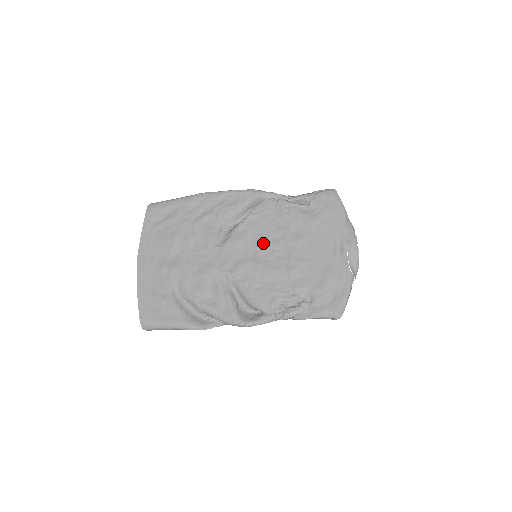
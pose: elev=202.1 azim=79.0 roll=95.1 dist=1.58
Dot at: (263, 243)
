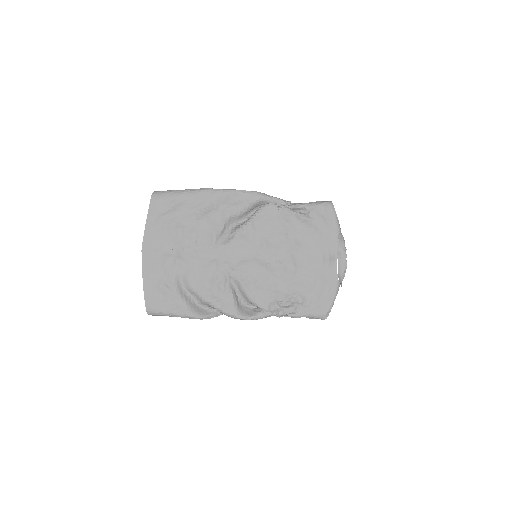
Dot at: (264, 246)
